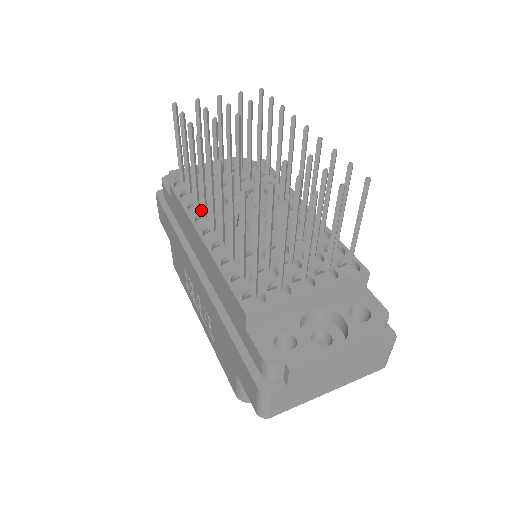
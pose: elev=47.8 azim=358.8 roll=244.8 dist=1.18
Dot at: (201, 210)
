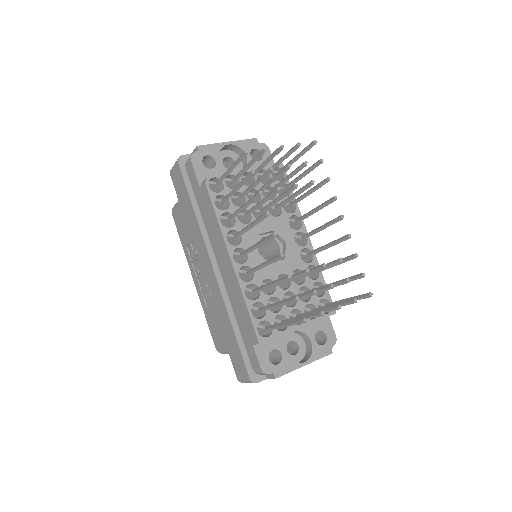
Dot at: (231, 224)
